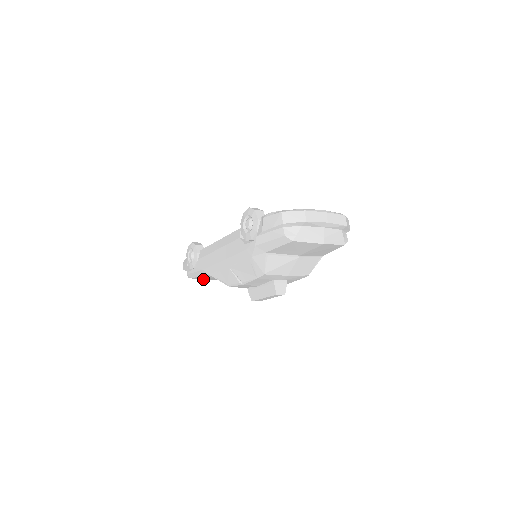
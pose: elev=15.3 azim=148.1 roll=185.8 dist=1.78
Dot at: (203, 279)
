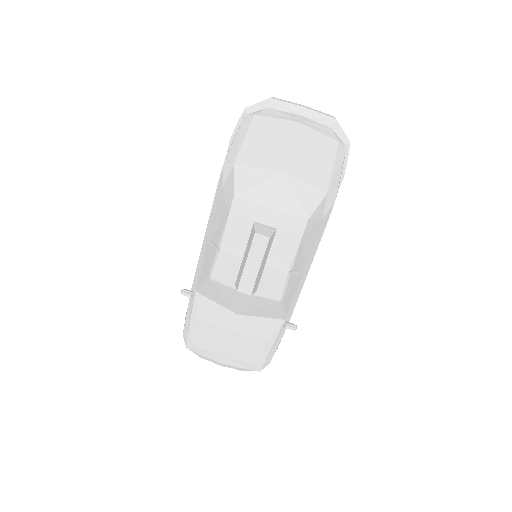
Dot at: (185, 293)
